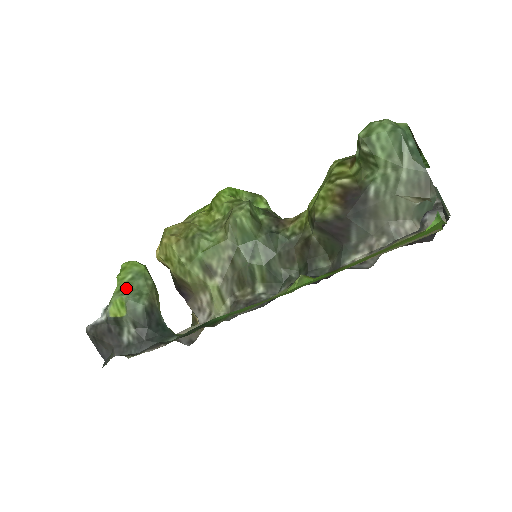
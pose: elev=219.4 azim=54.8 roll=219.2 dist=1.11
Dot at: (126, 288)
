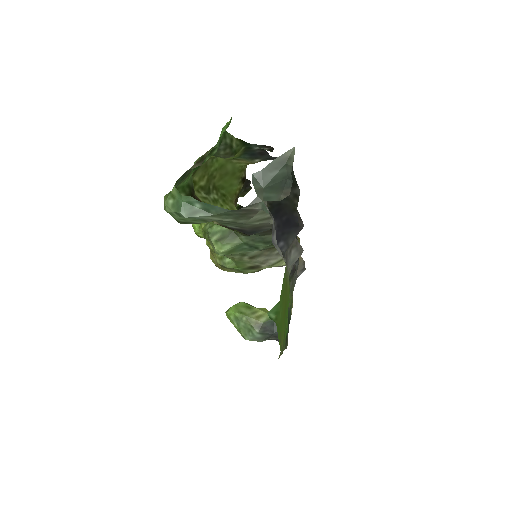
Dot at: (242, 333)
